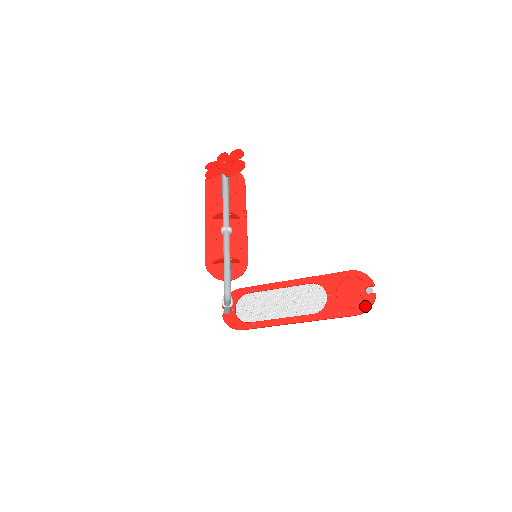
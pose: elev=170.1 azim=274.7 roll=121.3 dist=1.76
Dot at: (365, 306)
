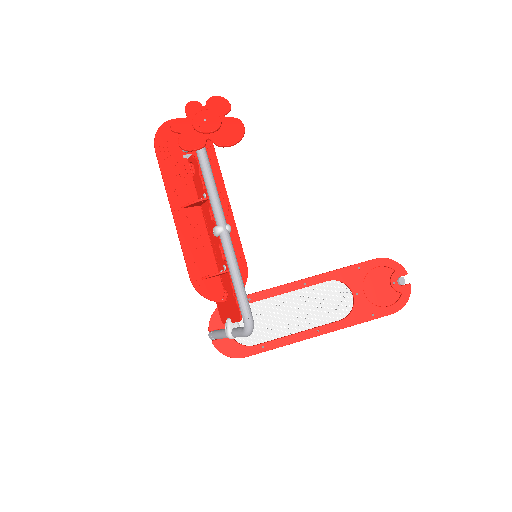
Dot at: (402, 301)
